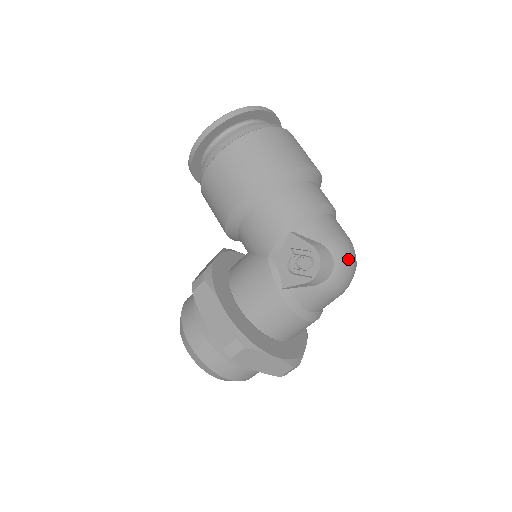
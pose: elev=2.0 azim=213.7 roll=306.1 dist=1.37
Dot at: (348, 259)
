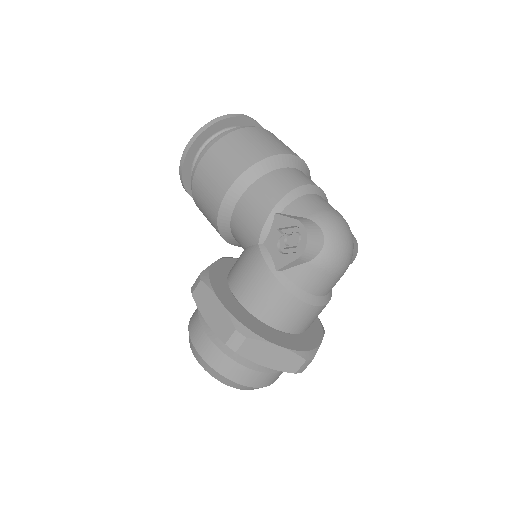
Dot at: (339, 231)
